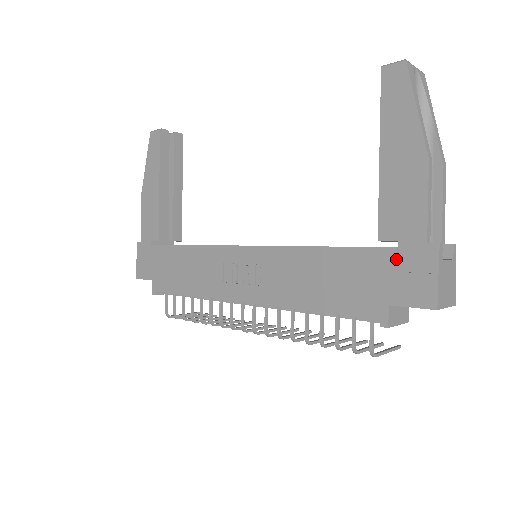
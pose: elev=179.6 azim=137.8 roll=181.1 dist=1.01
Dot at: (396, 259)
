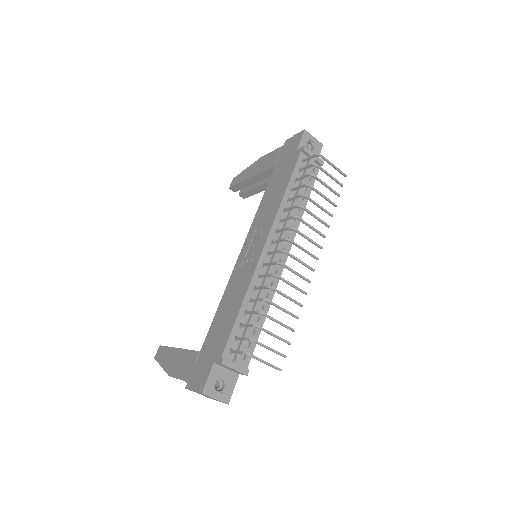
Dot at: (283, 154)
